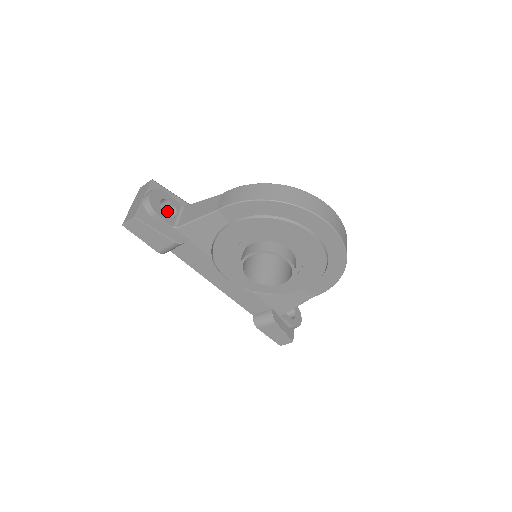
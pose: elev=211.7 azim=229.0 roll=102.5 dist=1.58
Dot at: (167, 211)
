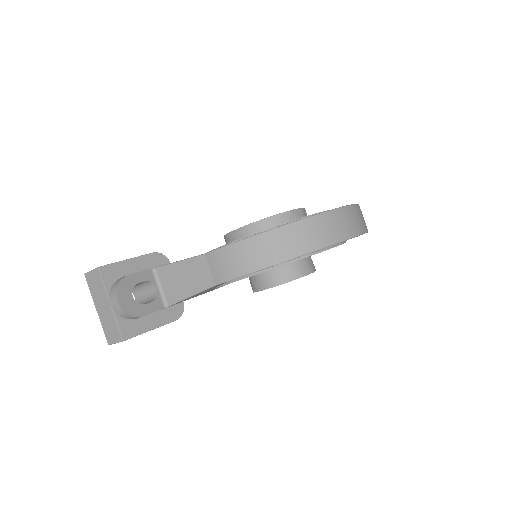
Dot at: (138, 284)
